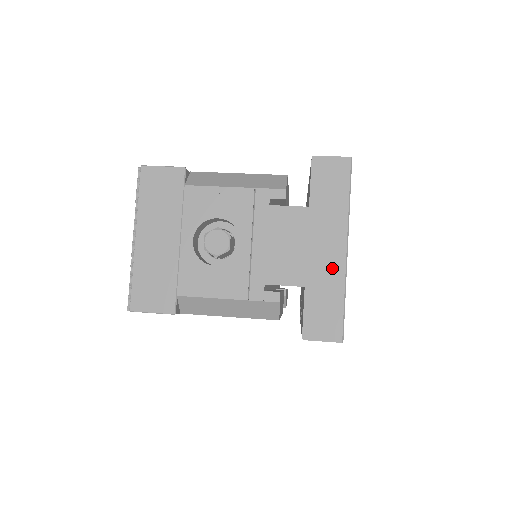
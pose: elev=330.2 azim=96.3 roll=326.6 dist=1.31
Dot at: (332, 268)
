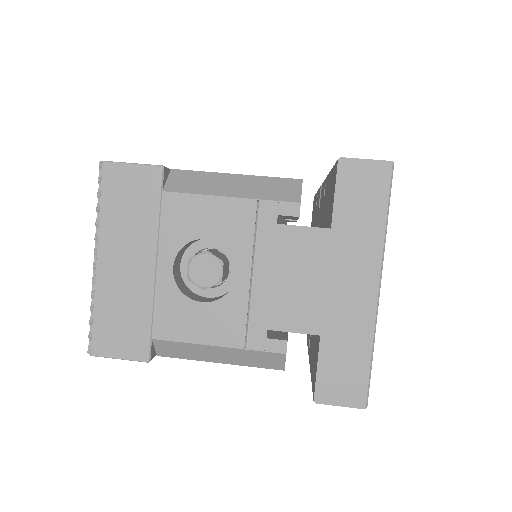
Dot at: (358, 313)
